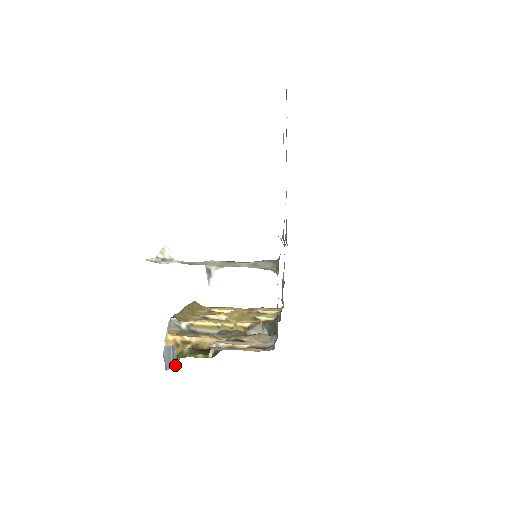
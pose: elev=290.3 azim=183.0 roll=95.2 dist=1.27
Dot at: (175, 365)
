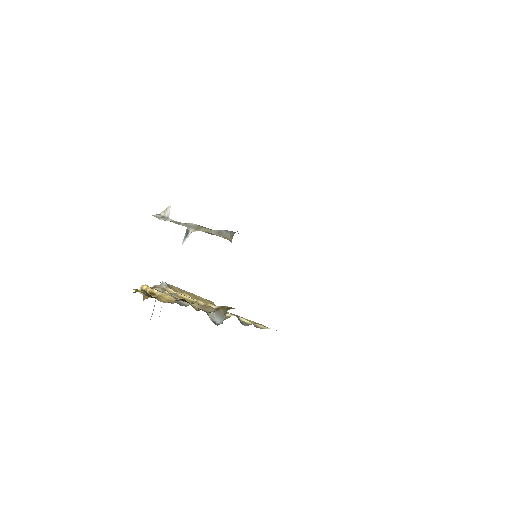
Dot at: occluded
